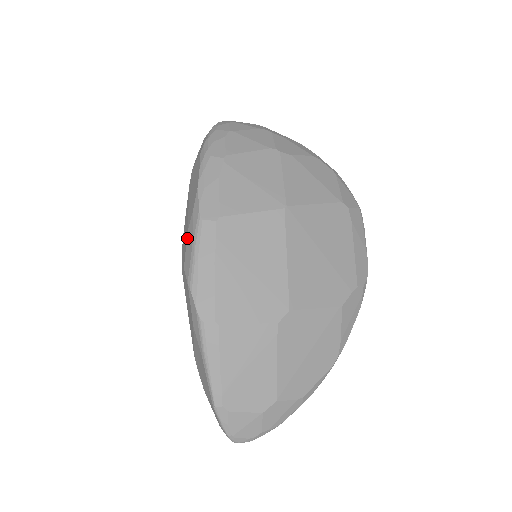
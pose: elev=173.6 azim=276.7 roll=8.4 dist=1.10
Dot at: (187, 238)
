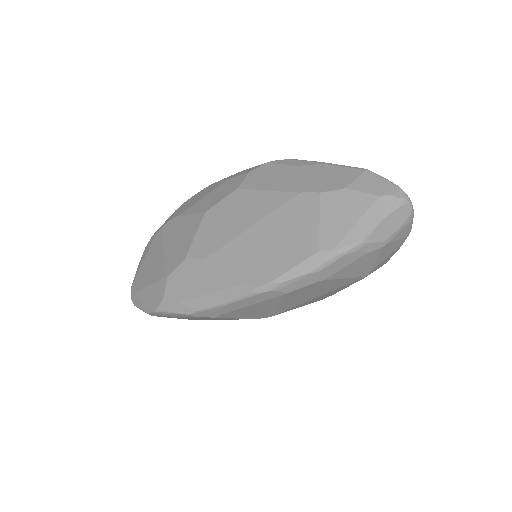
Dot at: (232, 177)
